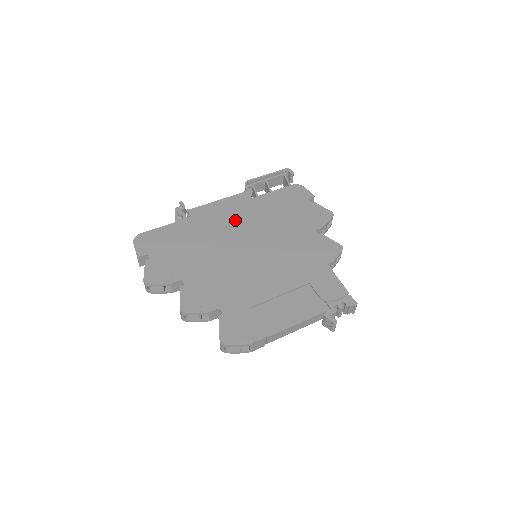
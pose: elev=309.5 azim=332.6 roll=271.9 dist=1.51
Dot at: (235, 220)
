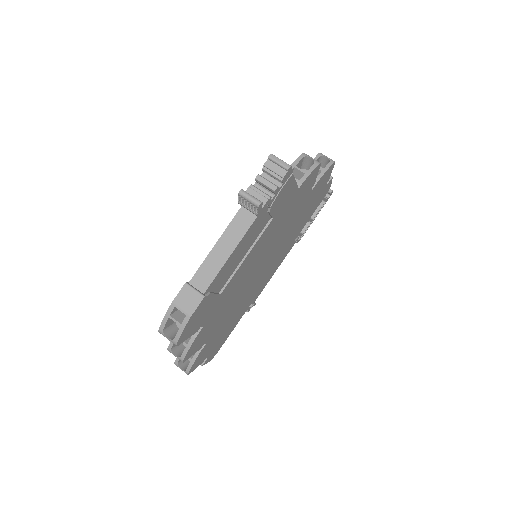
Dot at: occluded
